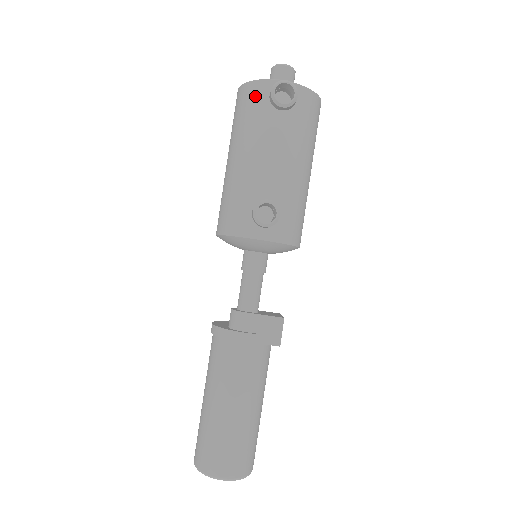
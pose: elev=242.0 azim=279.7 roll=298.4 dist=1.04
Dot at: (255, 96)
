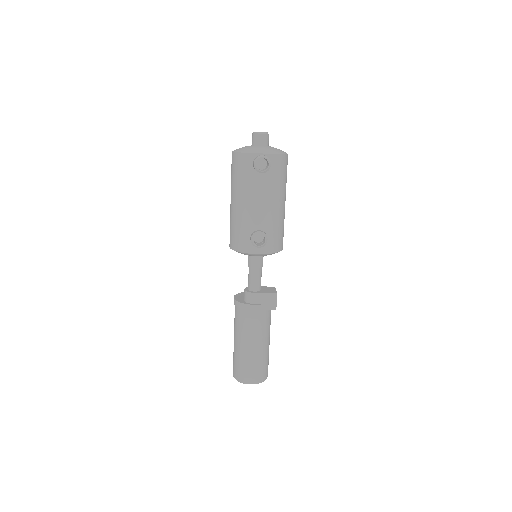
Dot at: (244, 164)
